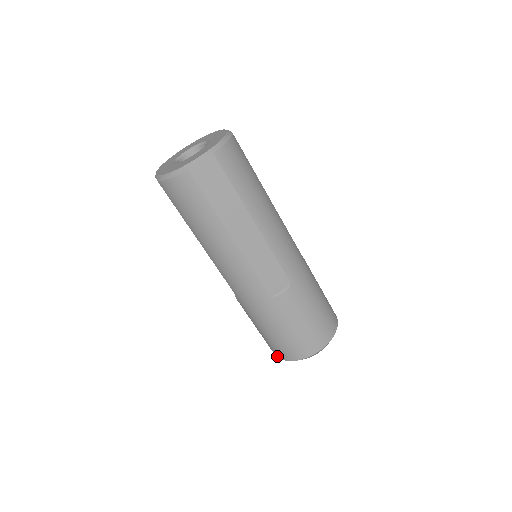
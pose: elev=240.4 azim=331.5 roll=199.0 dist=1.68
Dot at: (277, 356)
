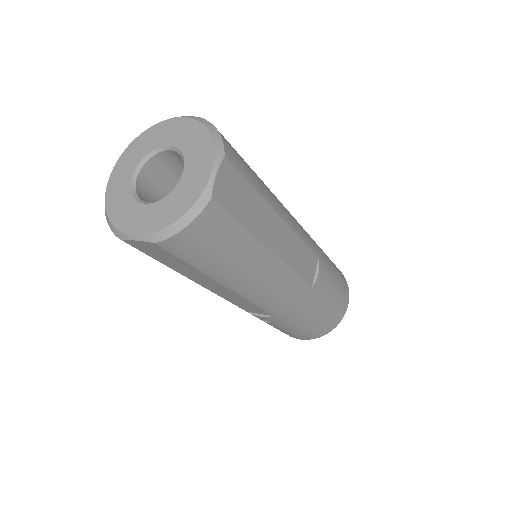
Dot at: (309, 339)
